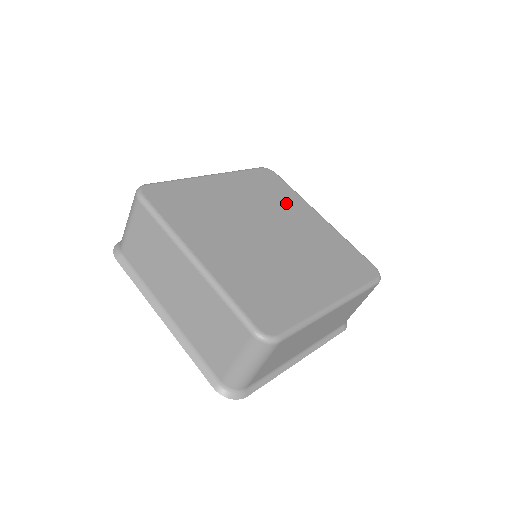
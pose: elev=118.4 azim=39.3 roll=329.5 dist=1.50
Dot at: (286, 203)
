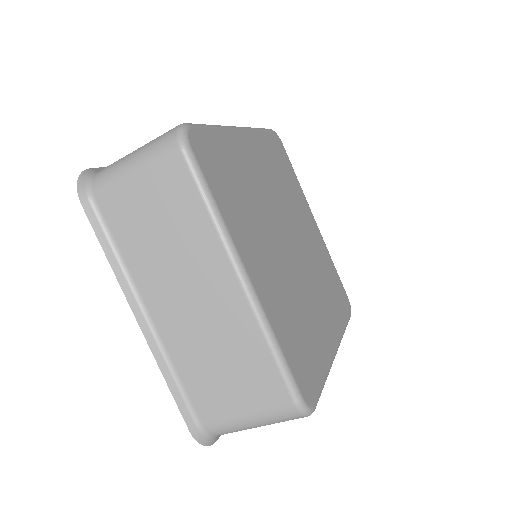
Dot at: (329, 300)
